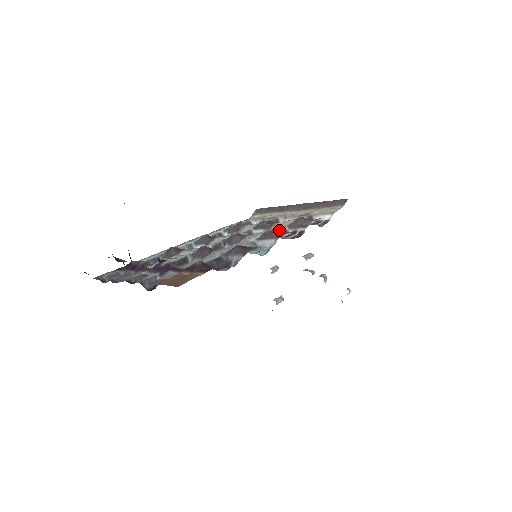
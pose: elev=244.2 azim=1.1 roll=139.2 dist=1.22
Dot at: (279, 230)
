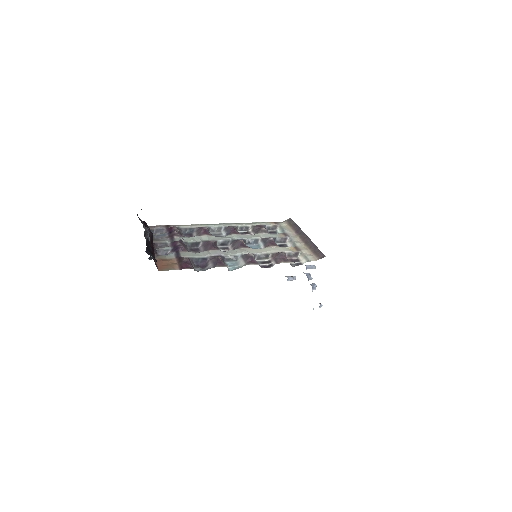
Dot at: (263, 254)
